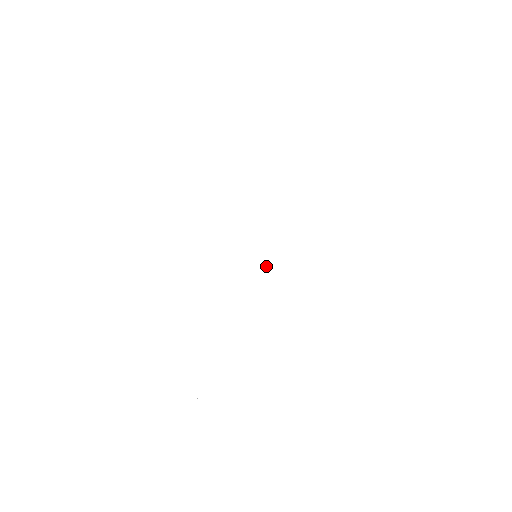
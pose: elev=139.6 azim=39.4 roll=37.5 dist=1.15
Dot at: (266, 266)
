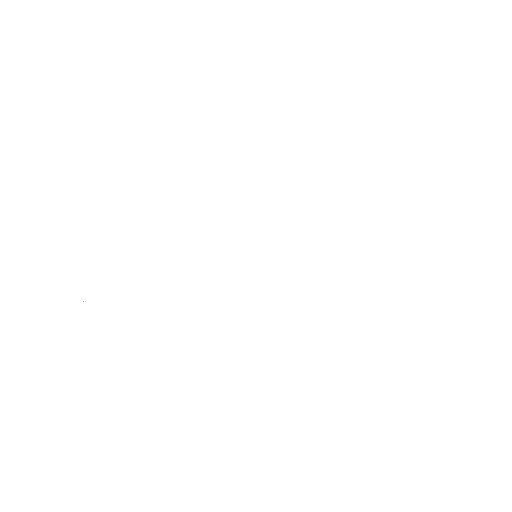
Dot at: (259, 287)
